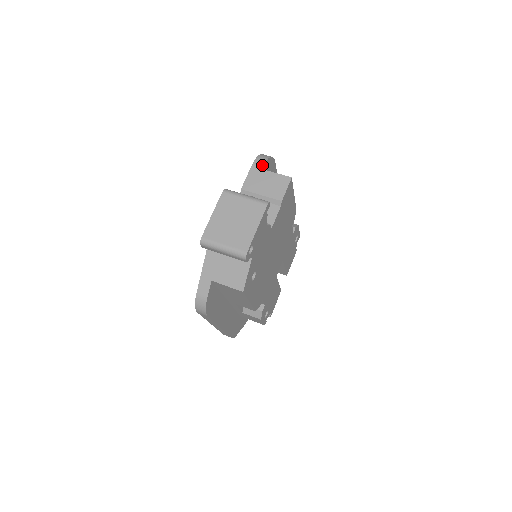
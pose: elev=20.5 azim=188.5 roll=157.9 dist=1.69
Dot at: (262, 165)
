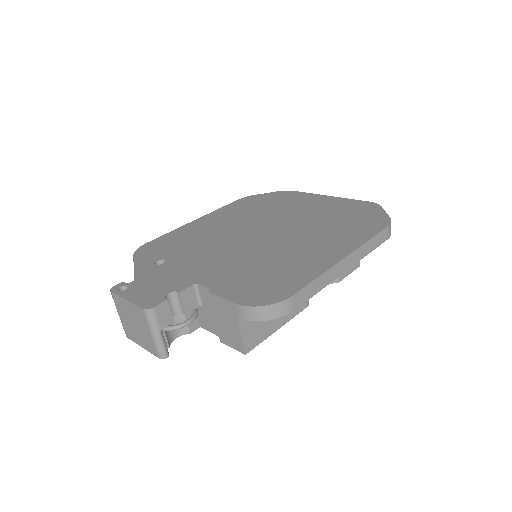
Dot at: (242, 318)
